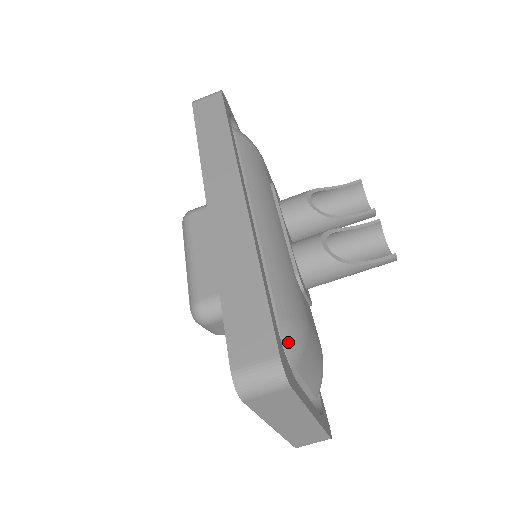
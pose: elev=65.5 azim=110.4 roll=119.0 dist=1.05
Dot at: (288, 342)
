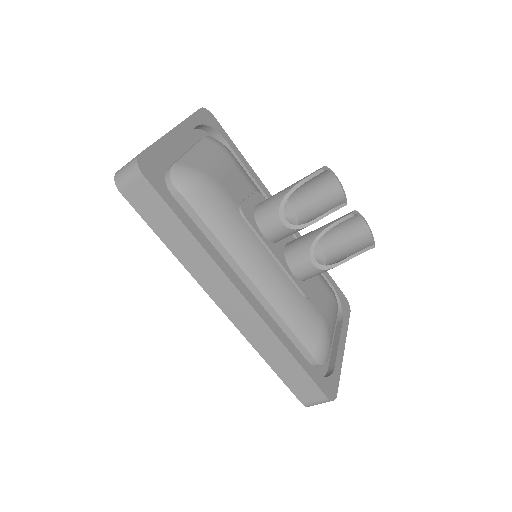
Dot at: (322, 360)
